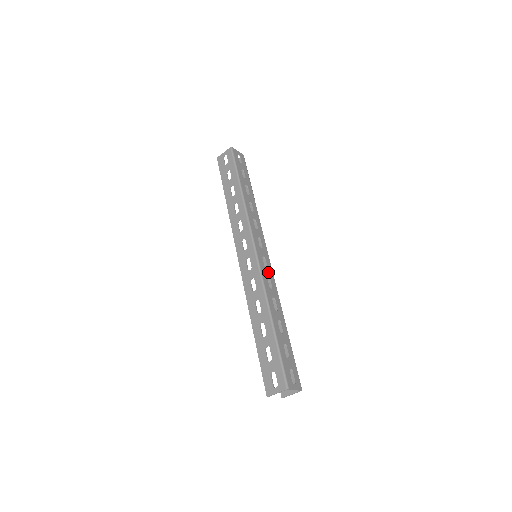
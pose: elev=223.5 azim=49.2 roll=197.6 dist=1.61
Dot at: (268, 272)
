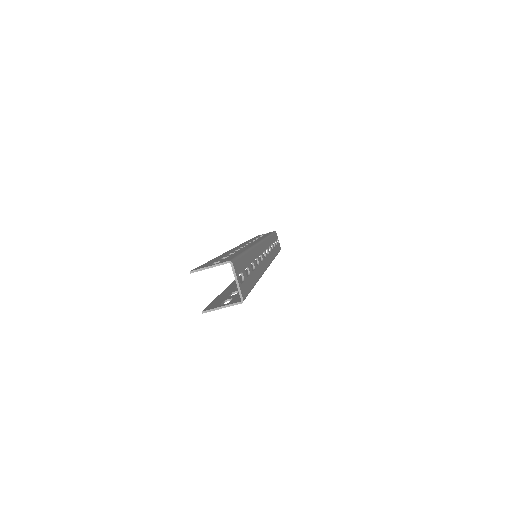
Dot at: (263, 258)
